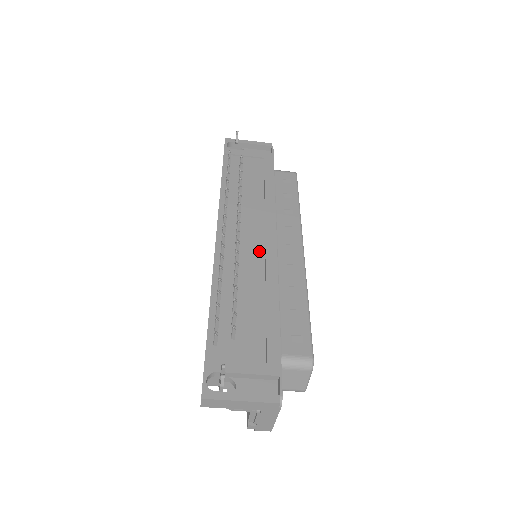
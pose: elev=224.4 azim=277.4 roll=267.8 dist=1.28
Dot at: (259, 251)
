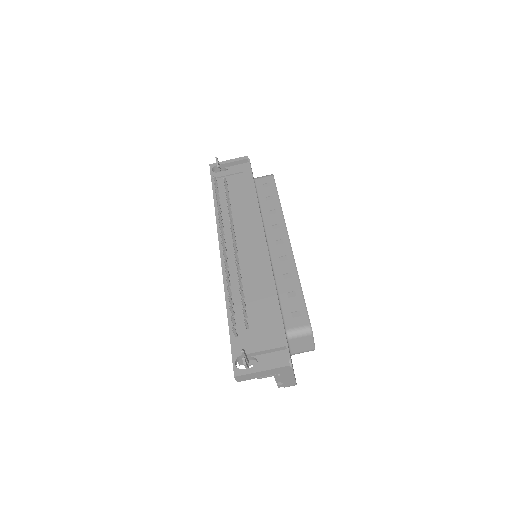
Dot at: (254, 254)
